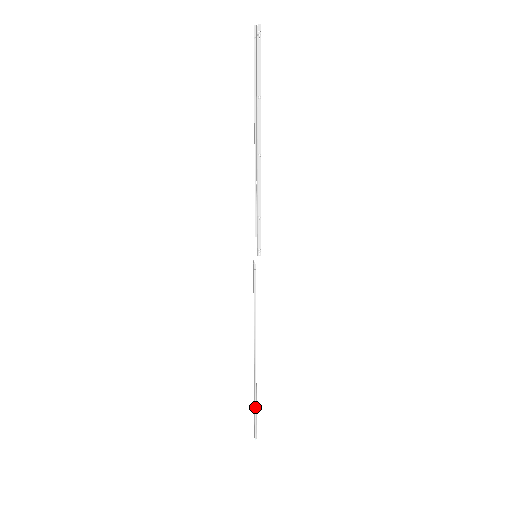
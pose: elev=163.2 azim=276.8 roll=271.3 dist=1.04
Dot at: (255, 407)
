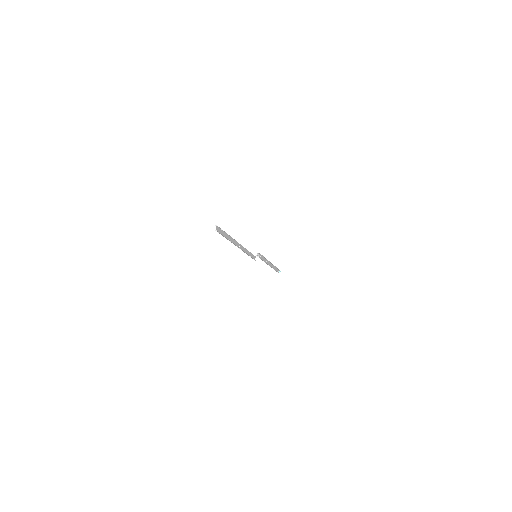
Dot at: (275, 270)
